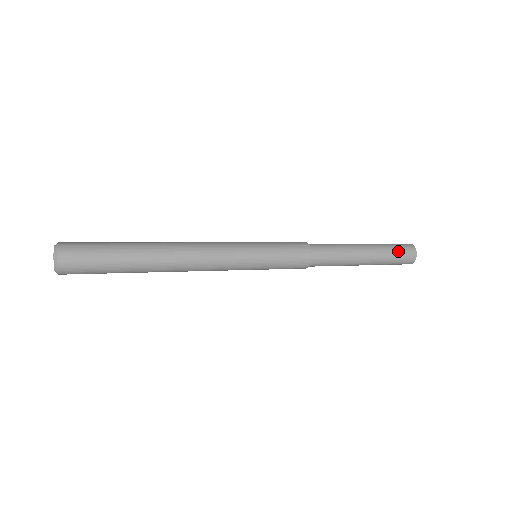
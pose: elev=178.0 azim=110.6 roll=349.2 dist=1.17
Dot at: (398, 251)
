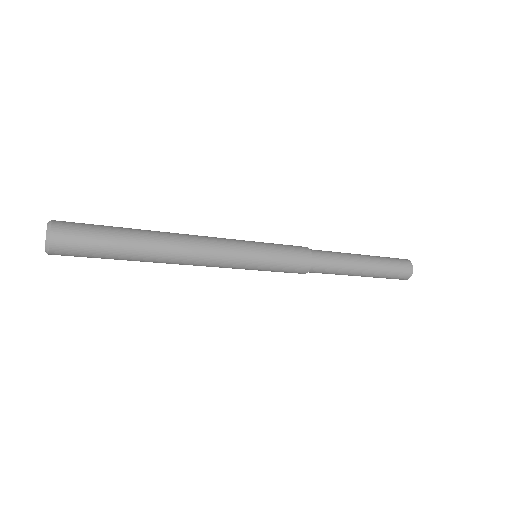
Dot at: (393, 260)
